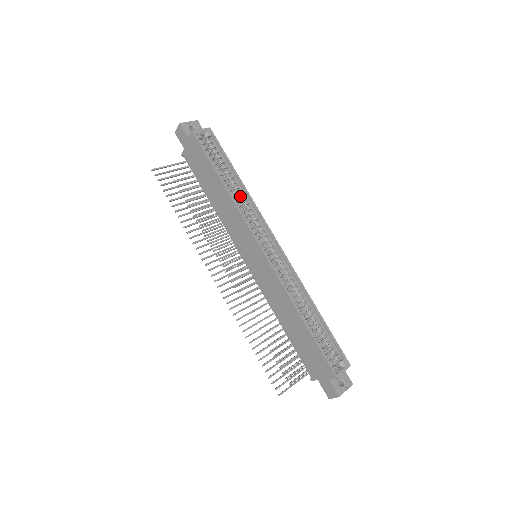
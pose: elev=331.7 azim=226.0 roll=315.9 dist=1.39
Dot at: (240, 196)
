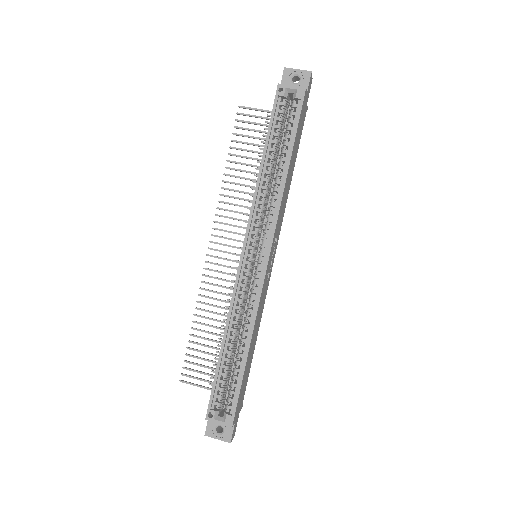
Dot at: (275, 186)
